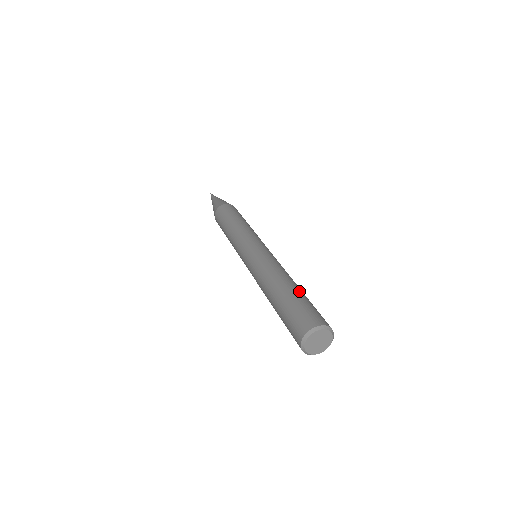
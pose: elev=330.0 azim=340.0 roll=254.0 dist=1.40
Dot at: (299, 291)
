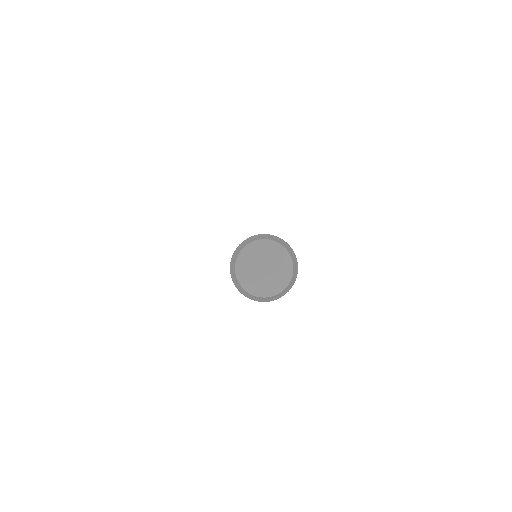
Dot at: occluded
